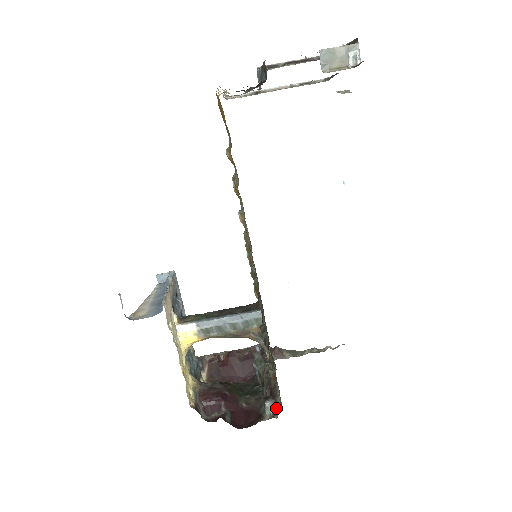
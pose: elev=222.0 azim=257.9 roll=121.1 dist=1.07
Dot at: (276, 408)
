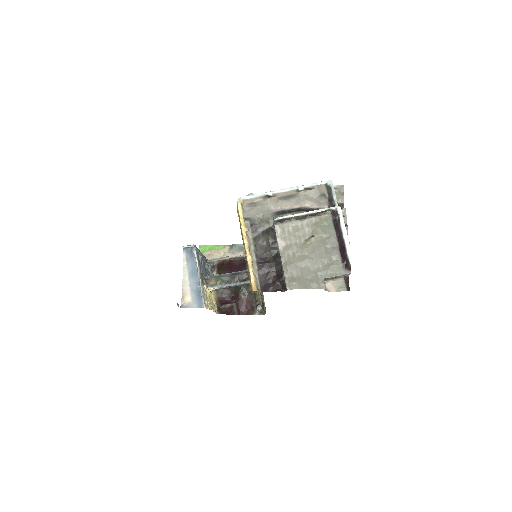
Dot at: occluded
